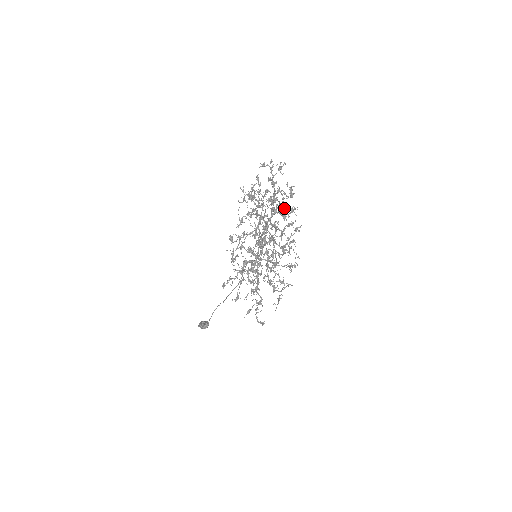
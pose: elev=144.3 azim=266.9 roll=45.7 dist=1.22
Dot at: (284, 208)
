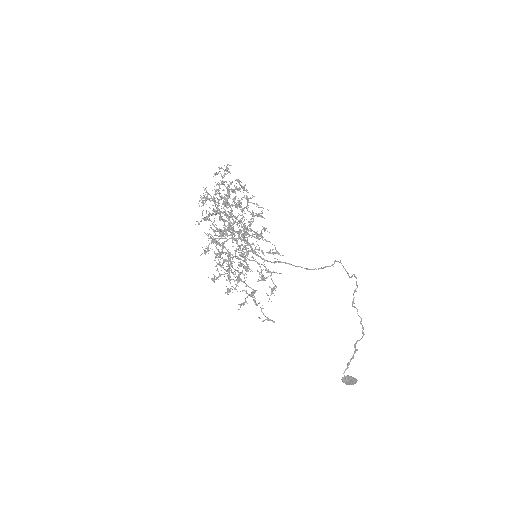
Dot at: (253, 203)
